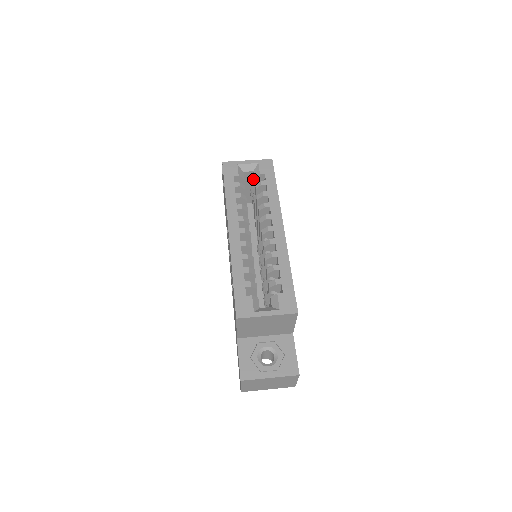
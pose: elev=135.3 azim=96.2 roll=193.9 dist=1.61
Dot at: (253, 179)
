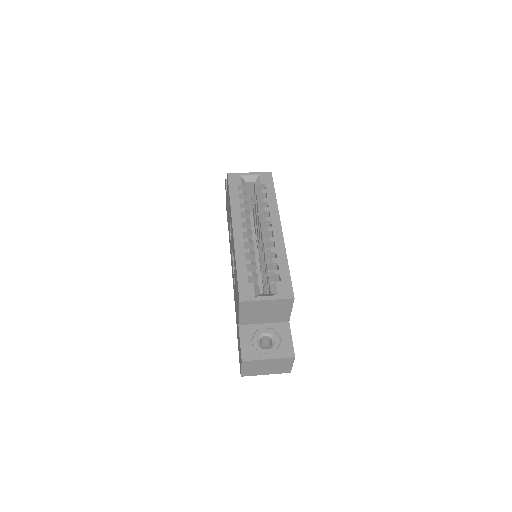
Dot at: (254, 189)
